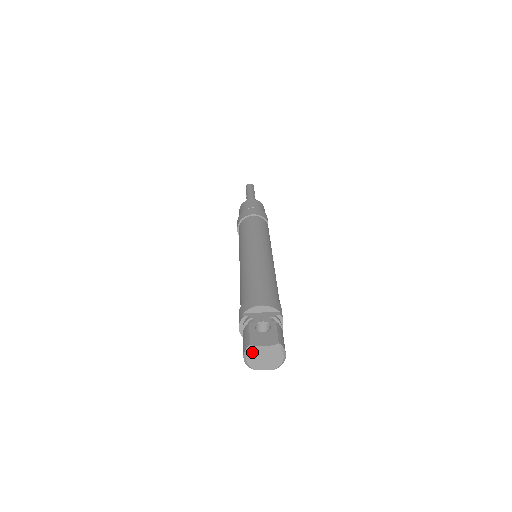
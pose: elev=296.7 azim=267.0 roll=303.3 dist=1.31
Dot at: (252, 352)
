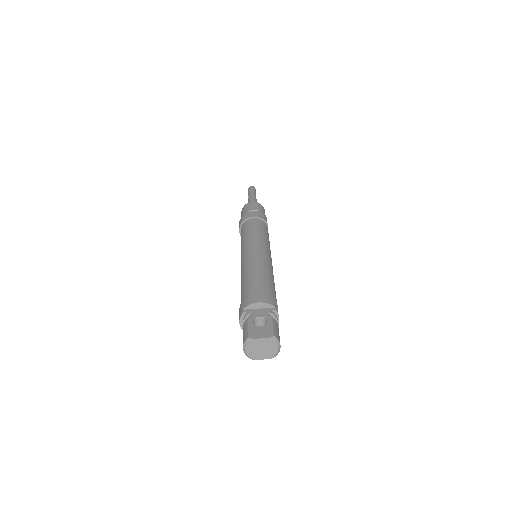
Dot at: (250, 344)
